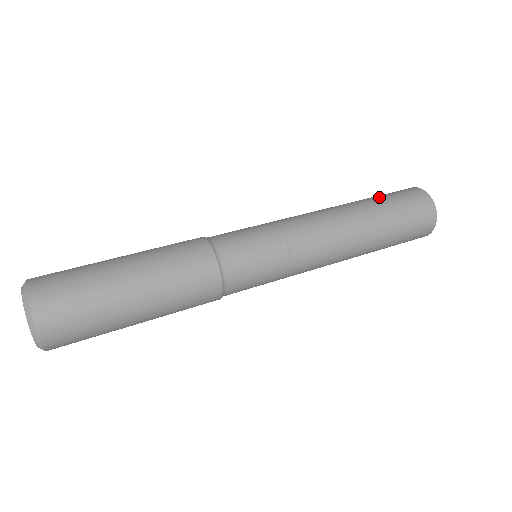
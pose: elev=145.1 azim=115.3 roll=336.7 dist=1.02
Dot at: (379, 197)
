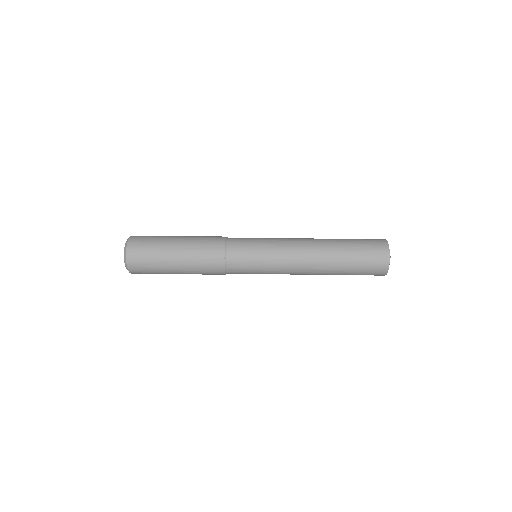
Dot at: (353, 250)
